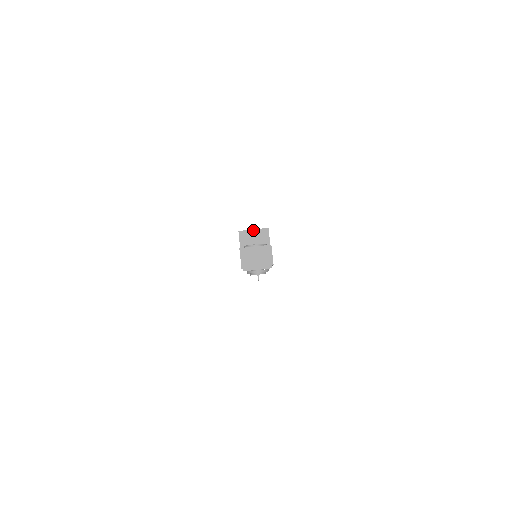
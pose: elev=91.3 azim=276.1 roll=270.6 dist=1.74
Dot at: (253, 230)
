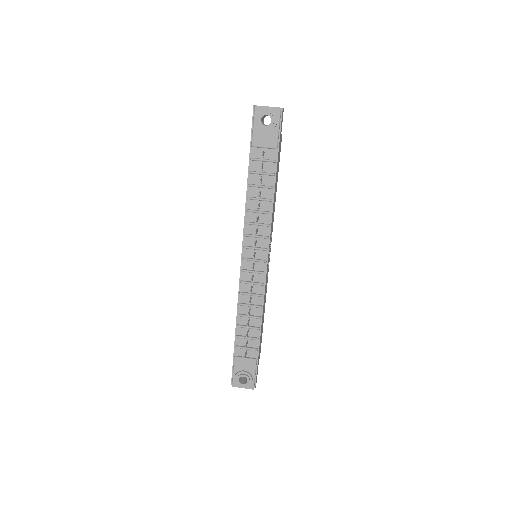
Dot at: occluded
